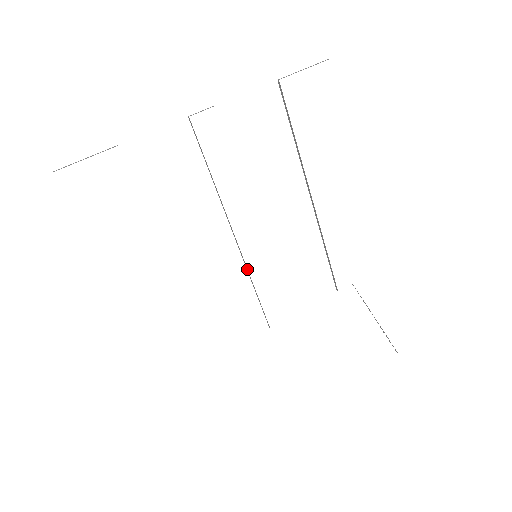
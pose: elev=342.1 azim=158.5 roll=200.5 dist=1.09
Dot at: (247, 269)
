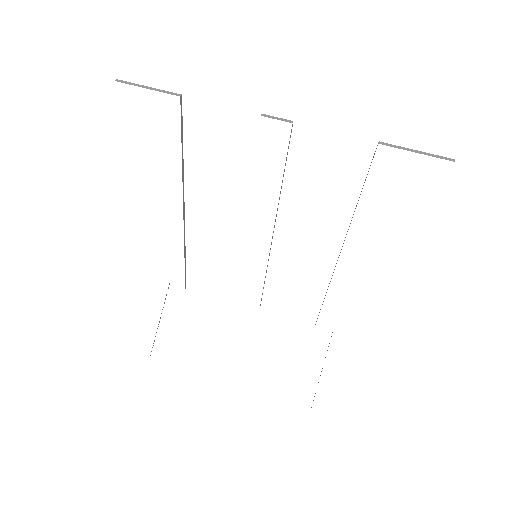
Dot at: occluded
